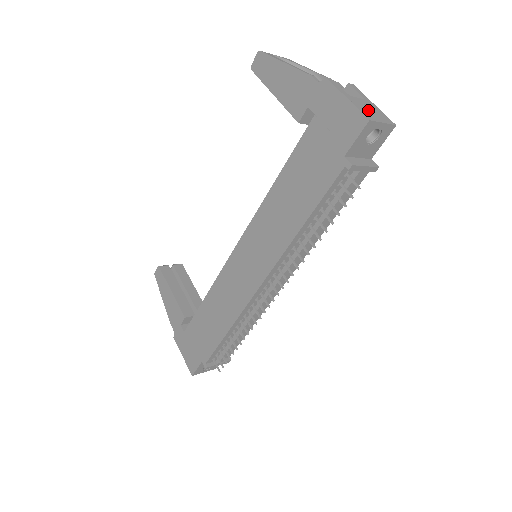
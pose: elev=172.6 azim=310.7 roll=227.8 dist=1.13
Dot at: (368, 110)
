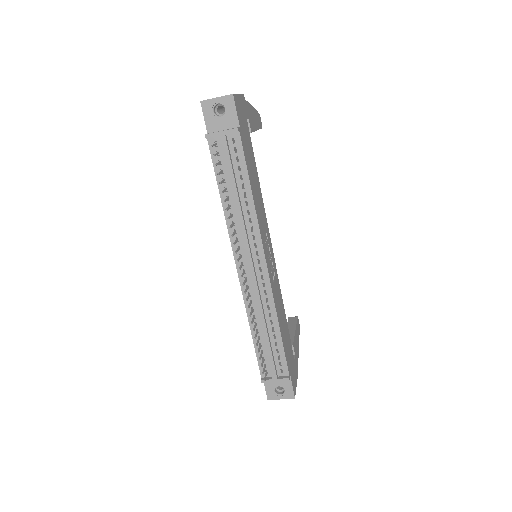
Dot at: occluded
